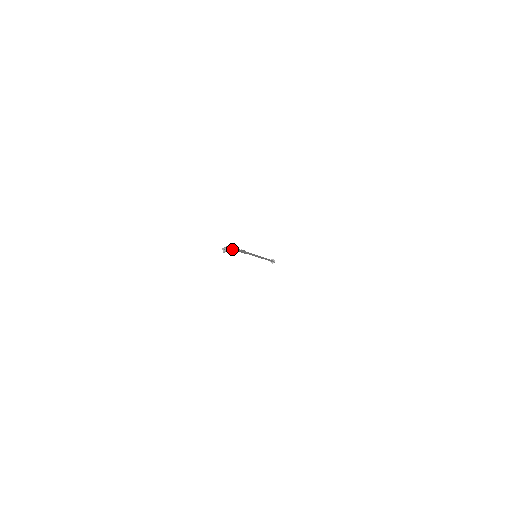
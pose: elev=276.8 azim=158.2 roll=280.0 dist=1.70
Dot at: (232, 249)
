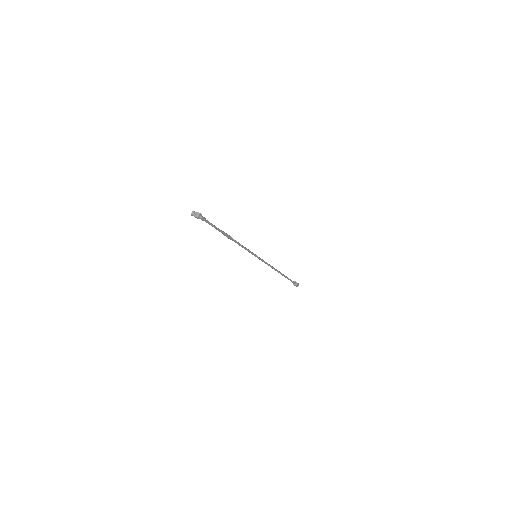
Dot at: (198, 217)
